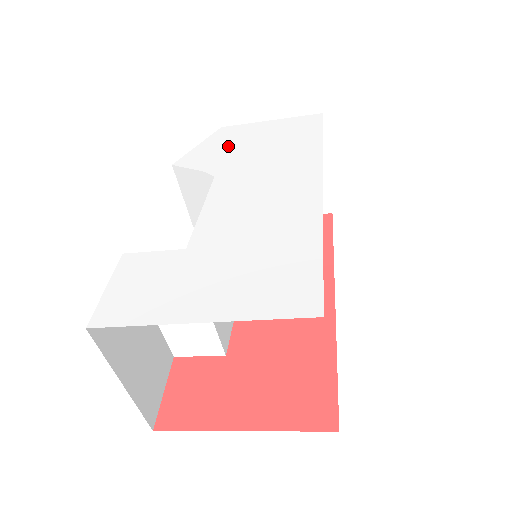
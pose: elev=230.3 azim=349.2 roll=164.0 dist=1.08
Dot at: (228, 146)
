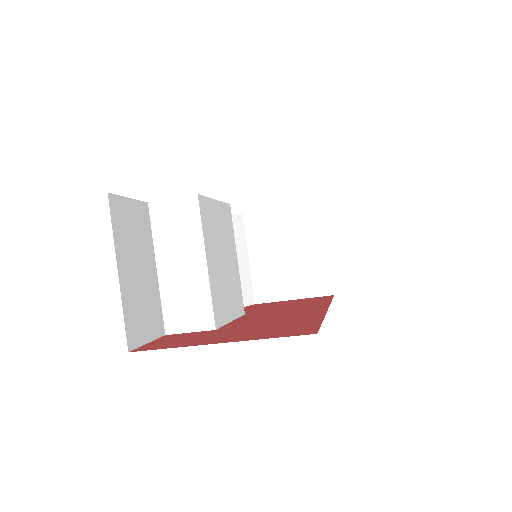
Dot at: occluded
